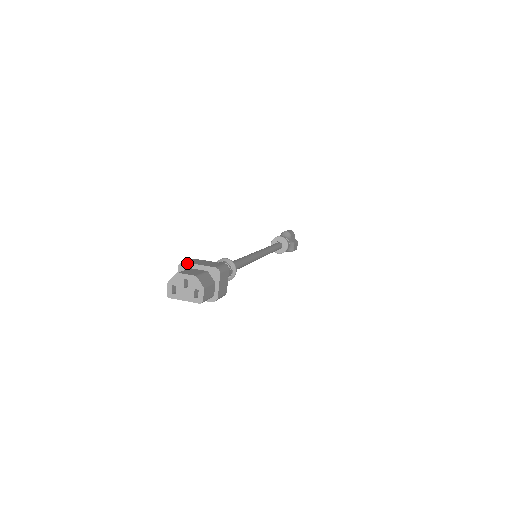
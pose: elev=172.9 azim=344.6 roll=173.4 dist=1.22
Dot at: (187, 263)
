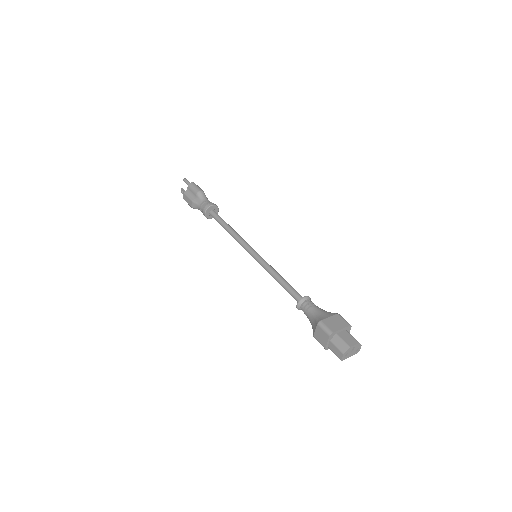
Dot at: (335, 332)
